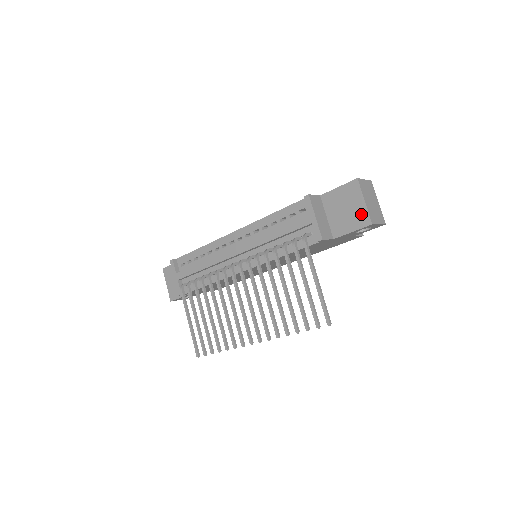
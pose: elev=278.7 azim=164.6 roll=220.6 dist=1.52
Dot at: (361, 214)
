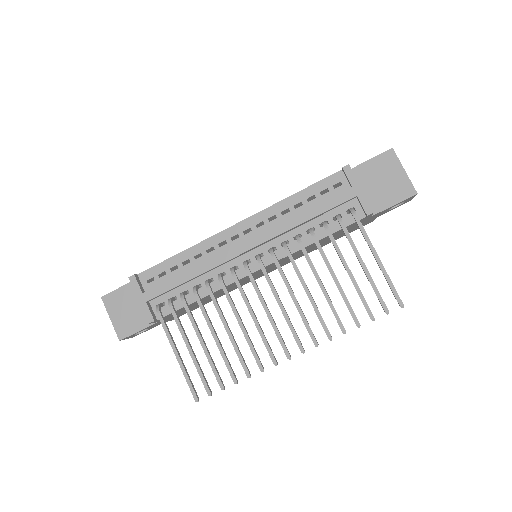
Dot at: (403, 184)
